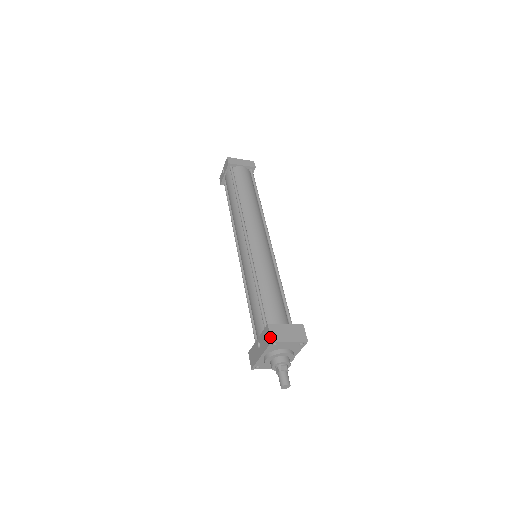
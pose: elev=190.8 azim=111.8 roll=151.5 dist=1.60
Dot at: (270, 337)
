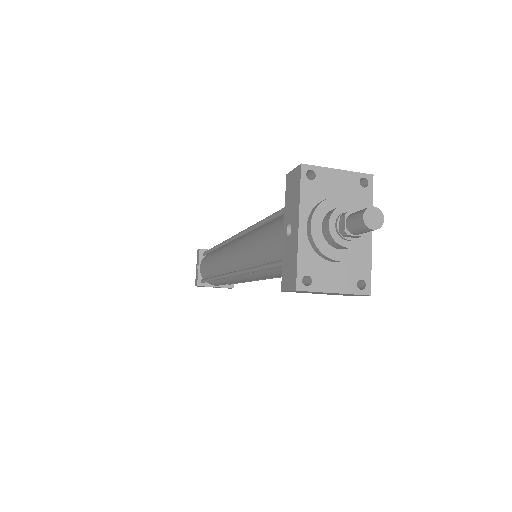
Dot at: (296, 167)
